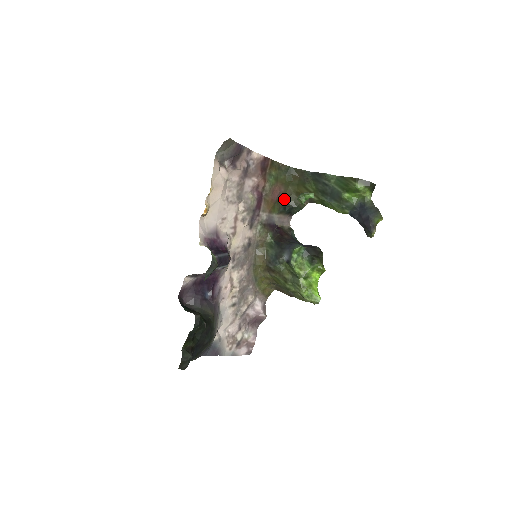
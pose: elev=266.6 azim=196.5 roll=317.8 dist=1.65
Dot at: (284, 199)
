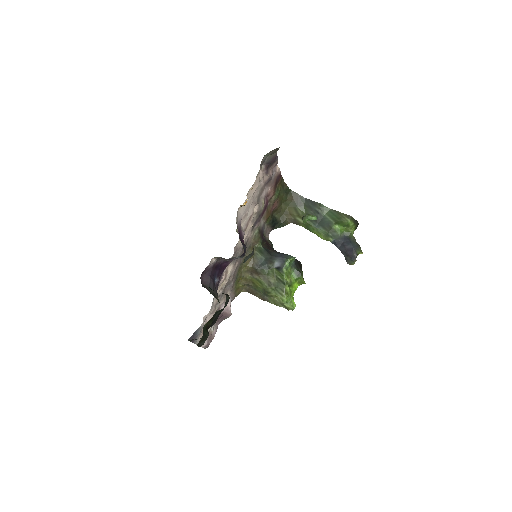
Dot at: (274, 213)
